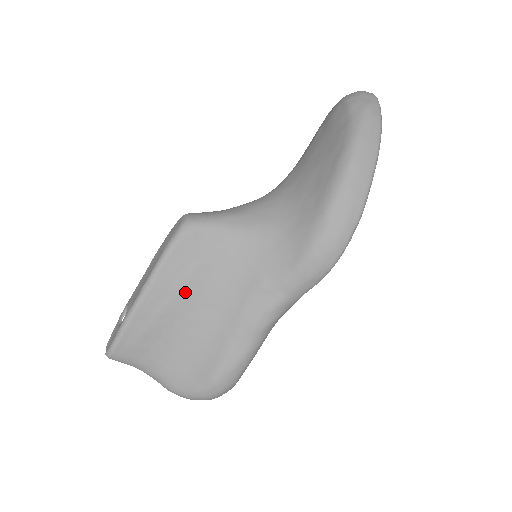
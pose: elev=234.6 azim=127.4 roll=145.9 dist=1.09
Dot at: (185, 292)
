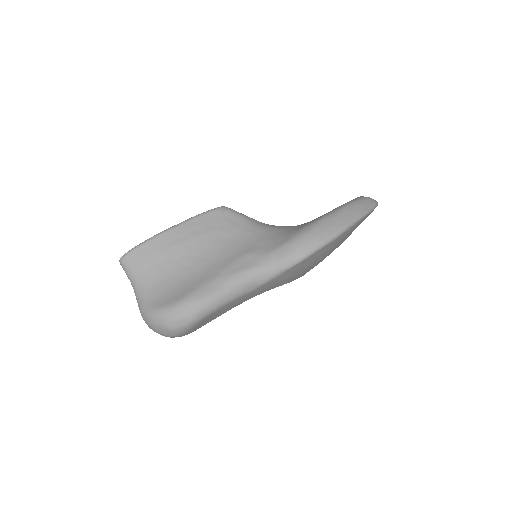
Dot at: (198, 241)
